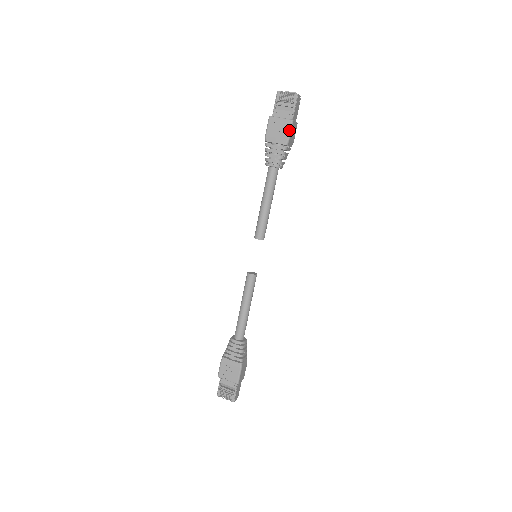
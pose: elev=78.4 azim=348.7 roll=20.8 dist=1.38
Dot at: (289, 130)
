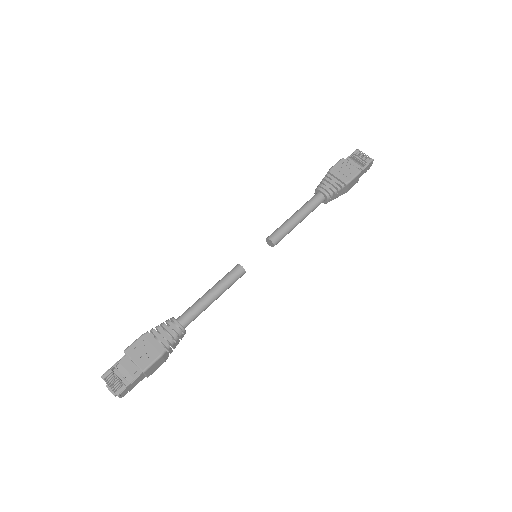
Dot at: (354, 175)
